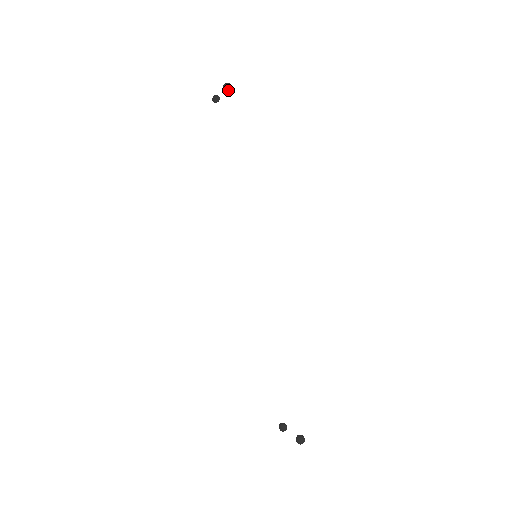
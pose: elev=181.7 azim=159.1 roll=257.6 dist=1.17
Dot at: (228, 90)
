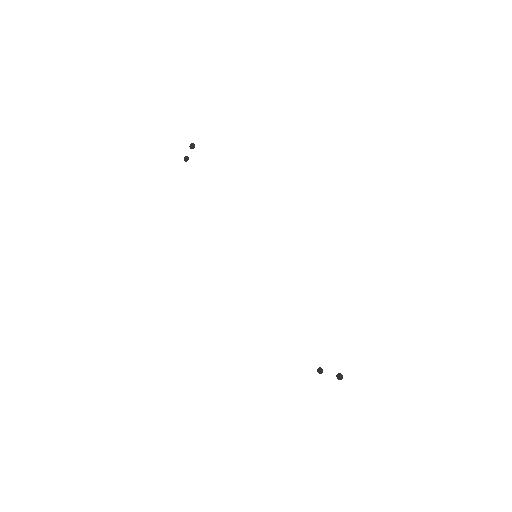
Dot at: occluded
